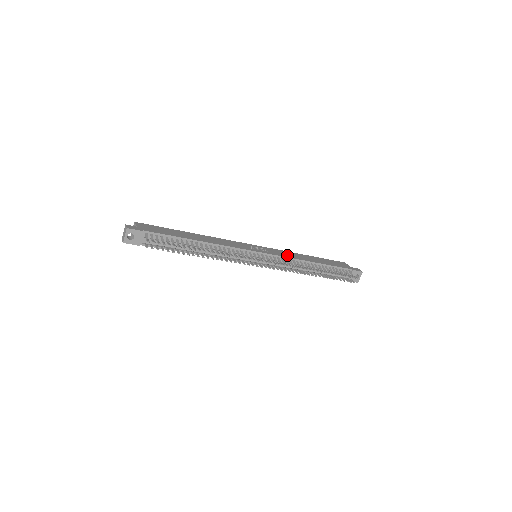
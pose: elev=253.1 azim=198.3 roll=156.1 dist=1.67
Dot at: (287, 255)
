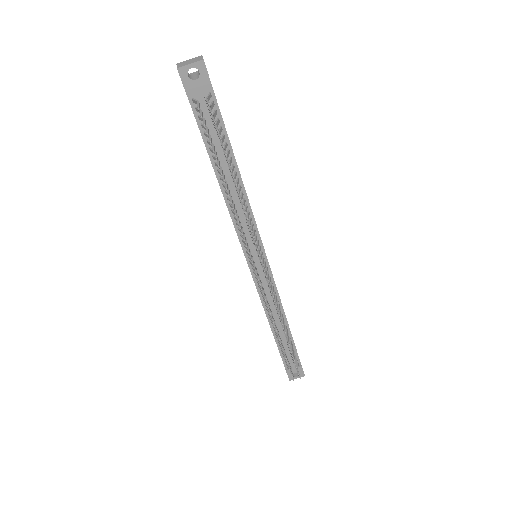
Dot at: occluded
